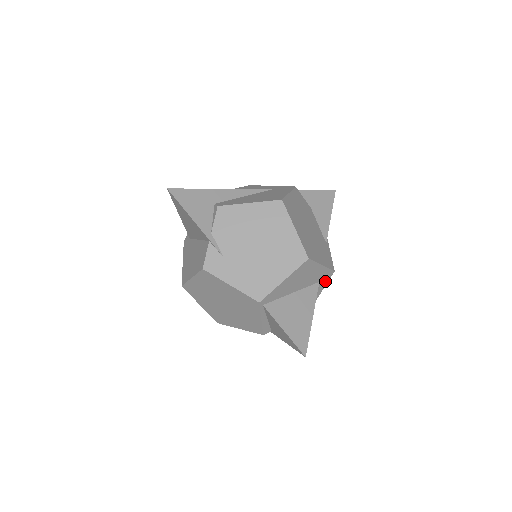
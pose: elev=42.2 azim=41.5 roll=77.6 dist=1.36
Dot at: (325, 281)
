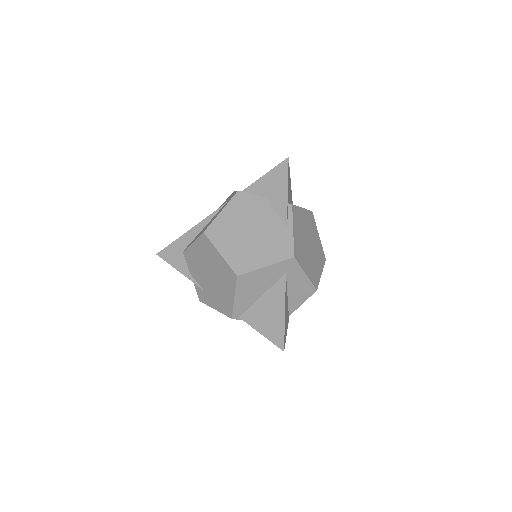
Dot at: (295, 267)
